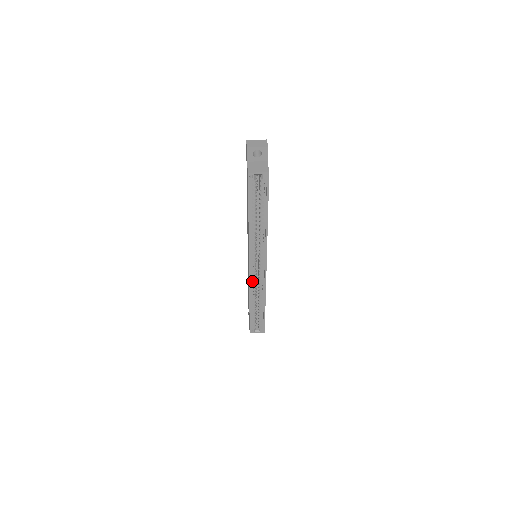
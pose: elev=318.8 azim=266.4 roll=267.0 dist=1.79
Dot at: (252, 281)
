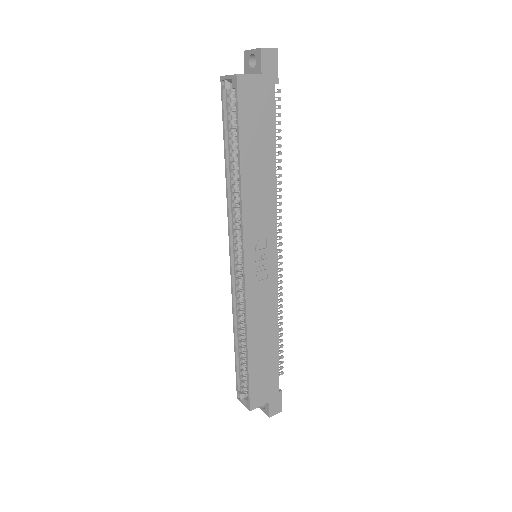
Dot at: (237, 291)
